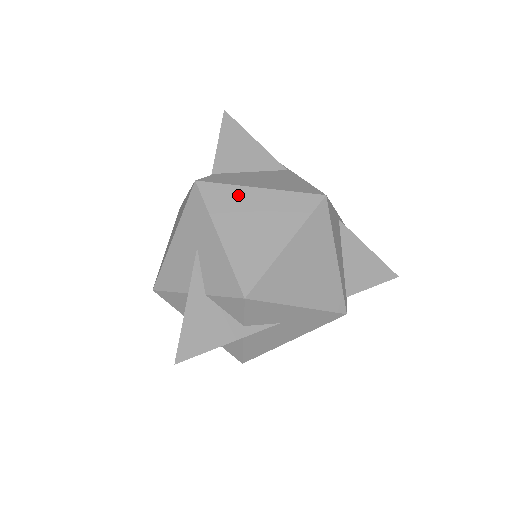
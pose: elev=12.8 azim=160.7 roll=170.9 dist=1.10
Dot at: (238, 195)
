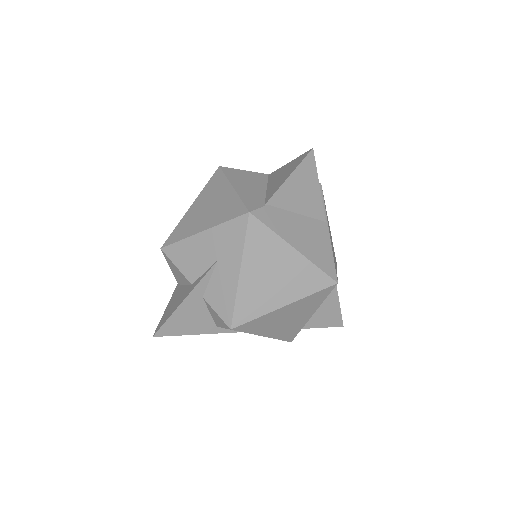
Dot at: (275, 245)
